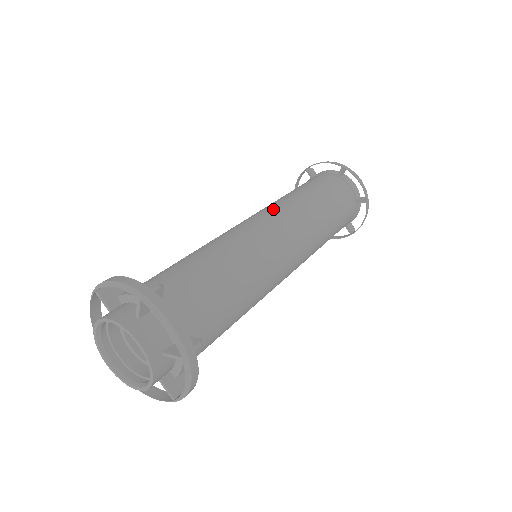
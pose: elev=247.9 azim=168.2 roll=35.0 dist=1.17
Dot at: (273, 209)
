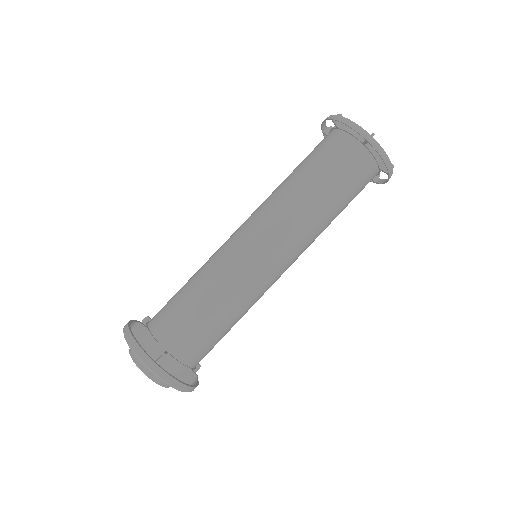
Dot at: (255, 210)
